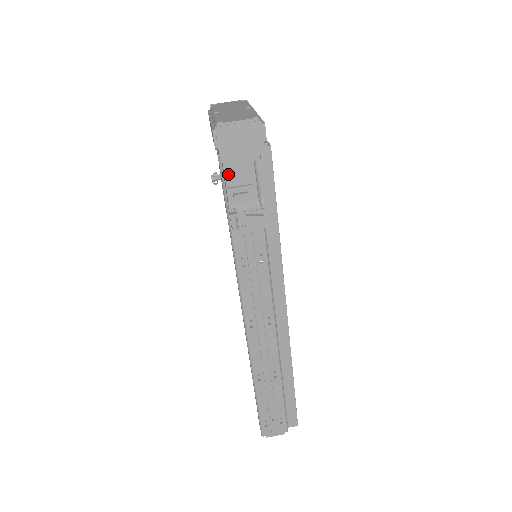
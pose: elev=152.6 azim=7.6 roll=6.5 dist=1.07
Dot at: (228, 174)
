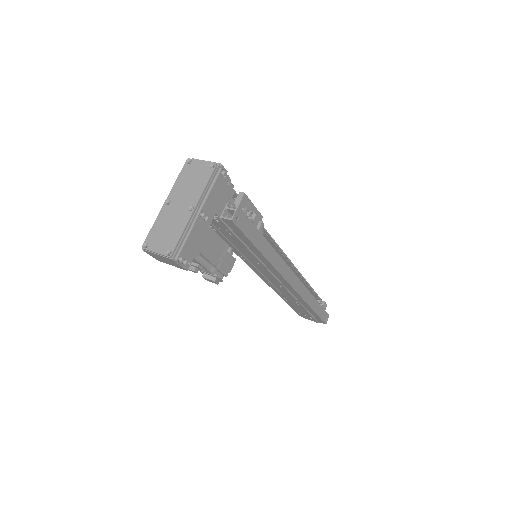
Dot at: occluded
